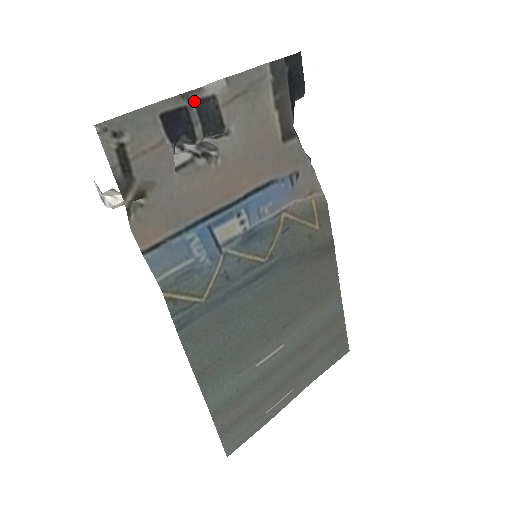
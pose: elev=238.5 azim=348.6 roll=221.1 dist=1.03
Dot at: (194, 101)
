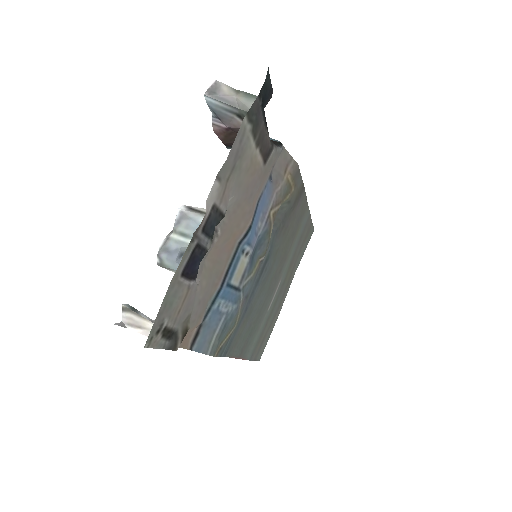
Dot at: (201, 231)
